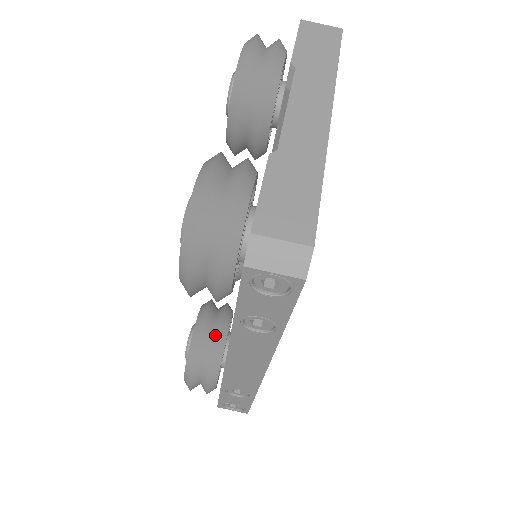
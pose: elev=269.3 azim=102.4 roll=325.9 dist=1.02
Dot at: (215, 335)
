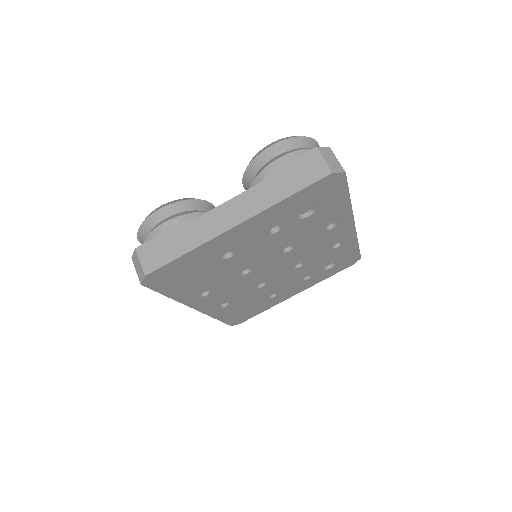
Dot at: occluded
